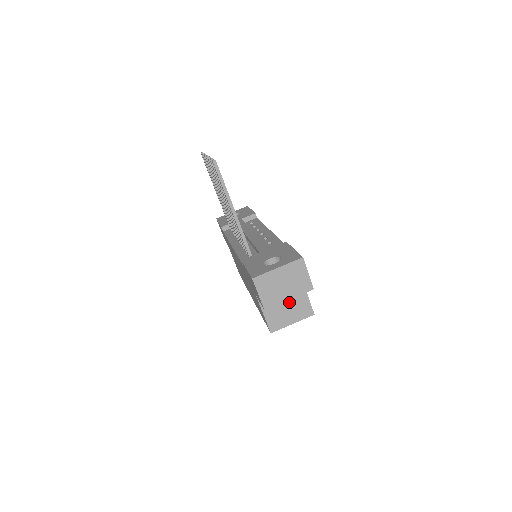
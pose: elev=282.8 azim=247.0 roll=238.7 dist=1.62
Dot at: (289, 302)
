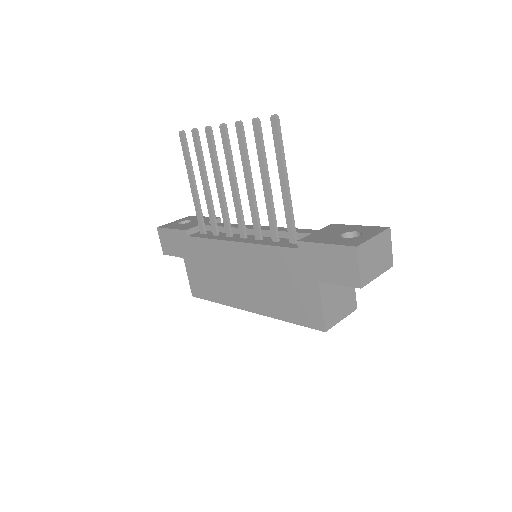
Dot at: (341, 292)
